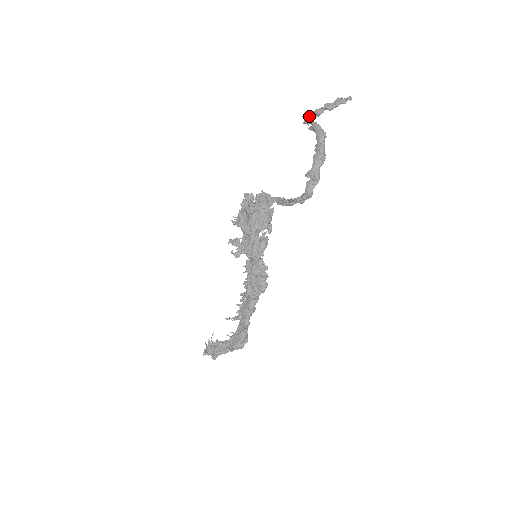
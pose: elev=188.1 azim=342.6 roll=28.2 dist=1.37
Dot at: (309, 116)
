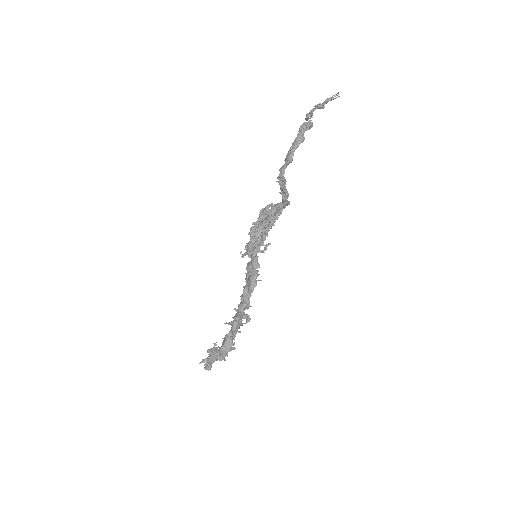
Dot at: (306, 117)
